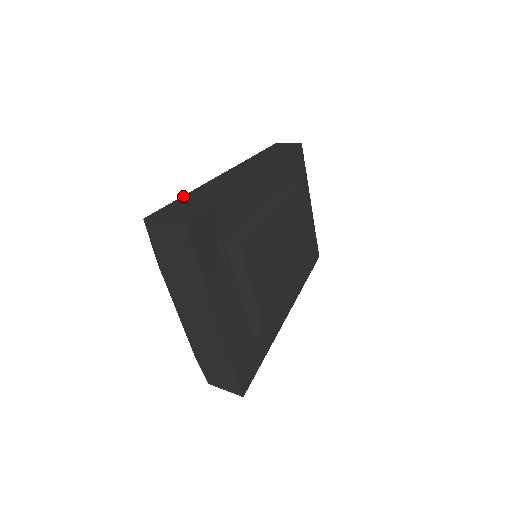
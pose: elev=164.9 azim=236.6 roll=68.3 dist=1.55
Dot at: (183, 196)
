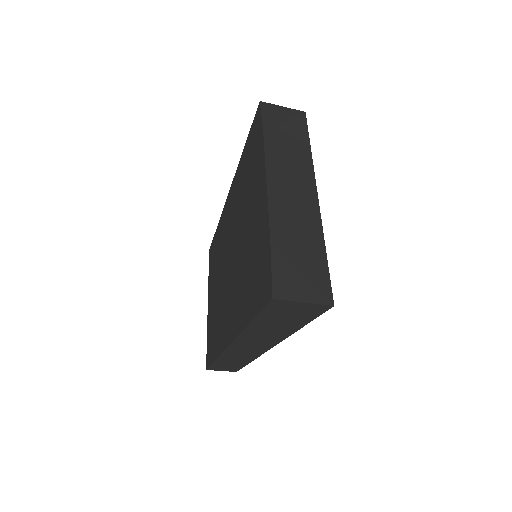
Dot at: occluded
